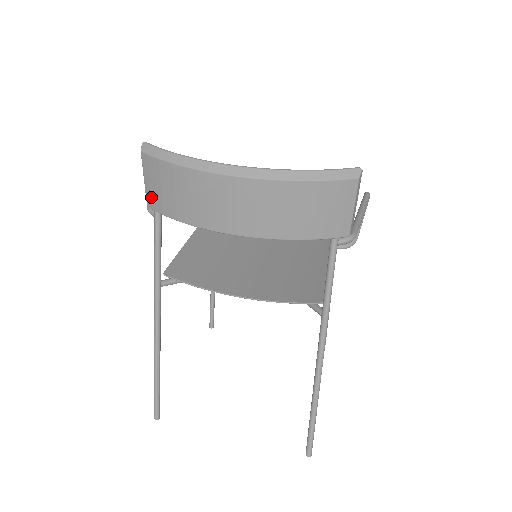
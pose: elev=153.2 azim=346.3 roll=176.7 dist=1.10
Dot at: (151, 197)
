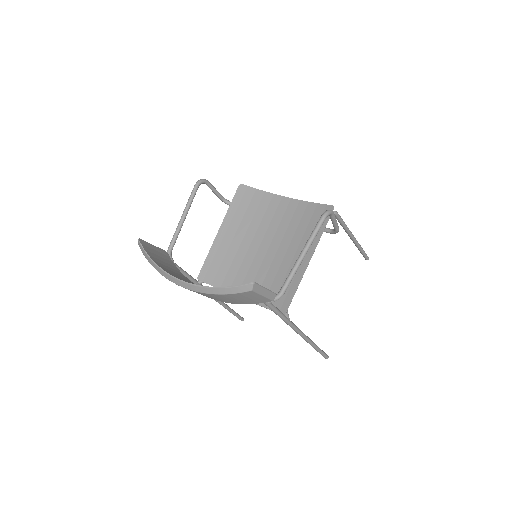
Dot at: occluded
